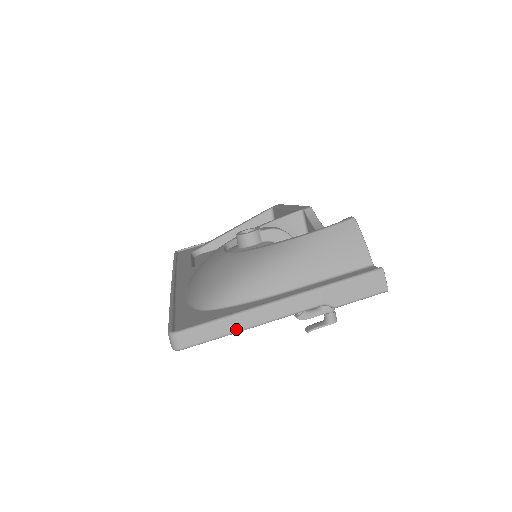
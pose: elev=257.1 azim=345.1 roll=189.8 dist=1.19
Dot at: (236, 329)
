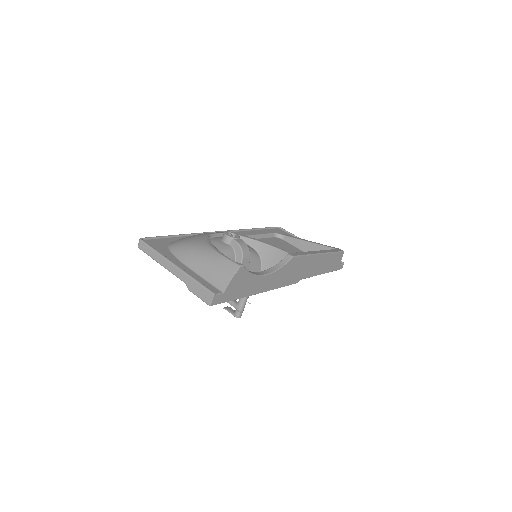
Dot at: (155, 259)
